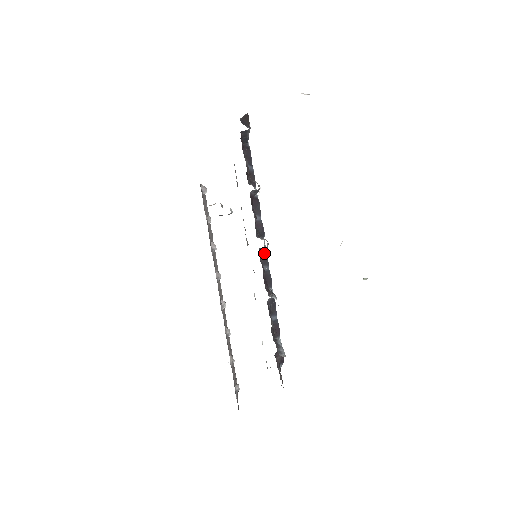
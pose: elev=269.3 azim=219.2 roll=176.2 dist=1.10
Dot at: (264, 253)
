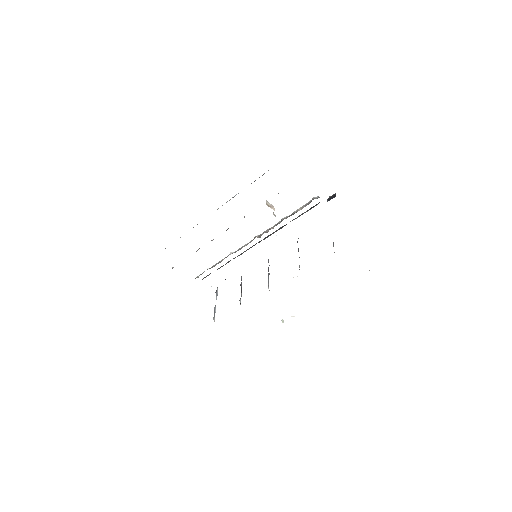
Dot at: occluded
